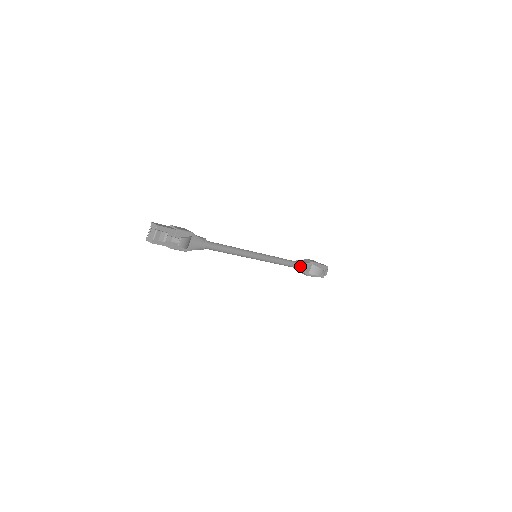
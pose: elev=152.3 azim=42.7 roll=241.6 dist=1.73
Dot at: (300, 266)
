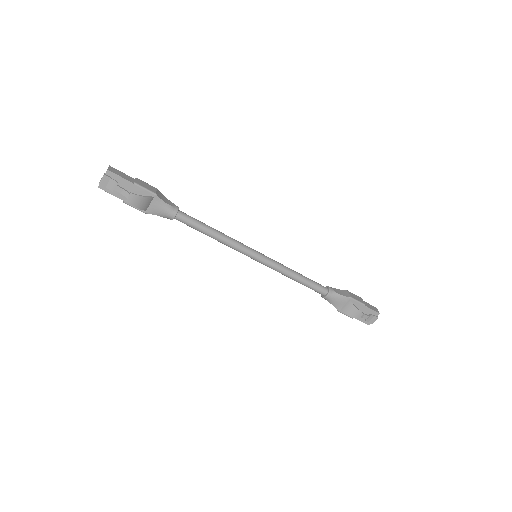
Dot at: (327, 294)
